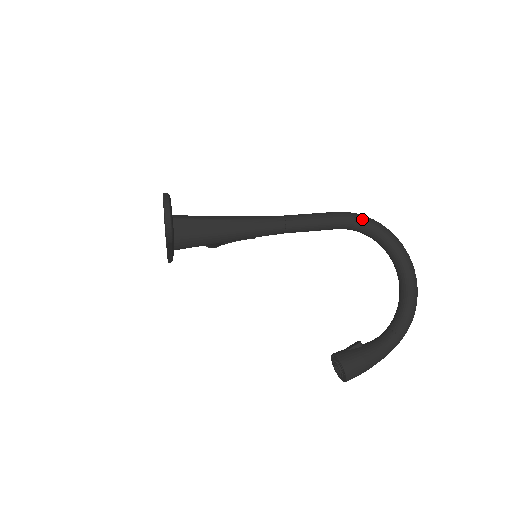
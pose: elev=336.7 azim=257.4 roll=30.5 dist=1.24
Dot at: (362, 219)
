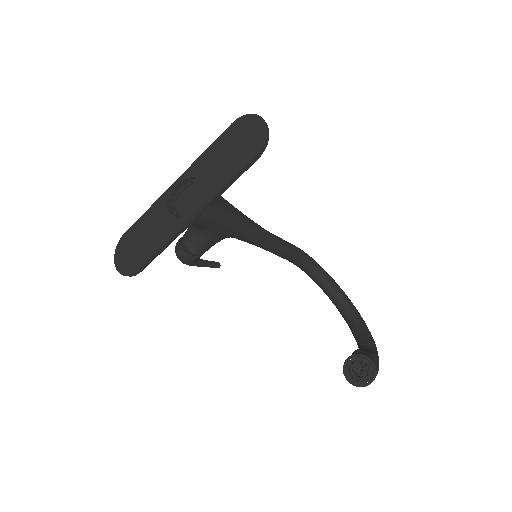
Dot at: occluded
